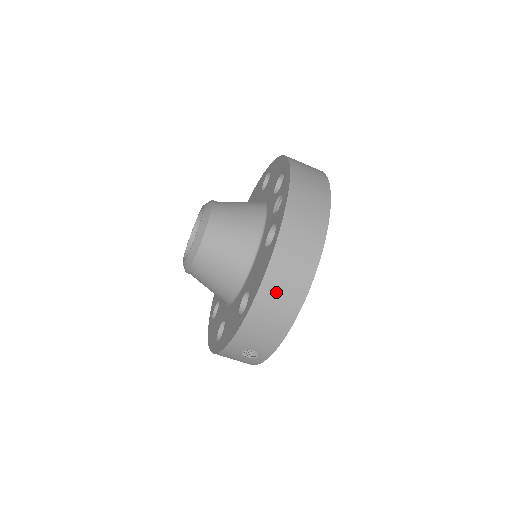
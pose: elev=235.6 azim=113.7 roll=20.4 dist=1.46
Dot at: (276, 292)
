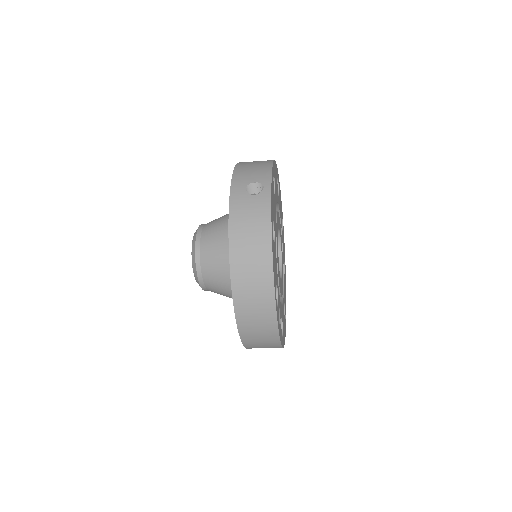
Dot at: occluded
